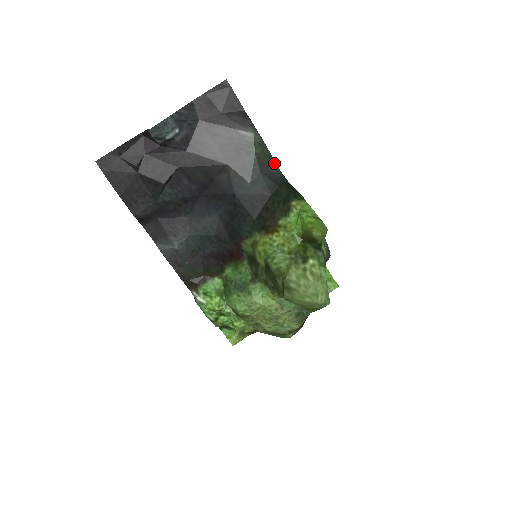
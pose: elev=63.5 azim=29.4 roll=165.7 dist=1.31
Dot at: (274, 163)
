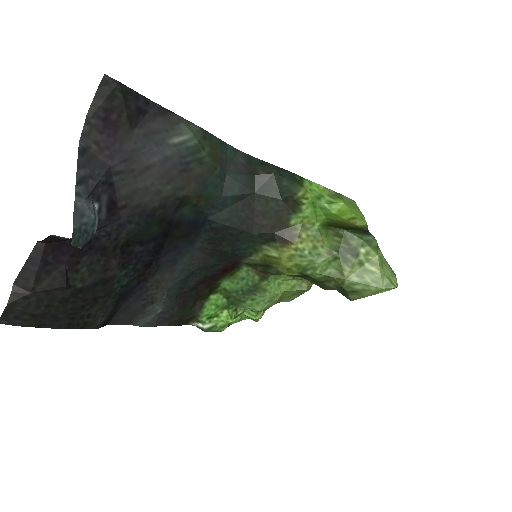
Dot at: (226, 146)
